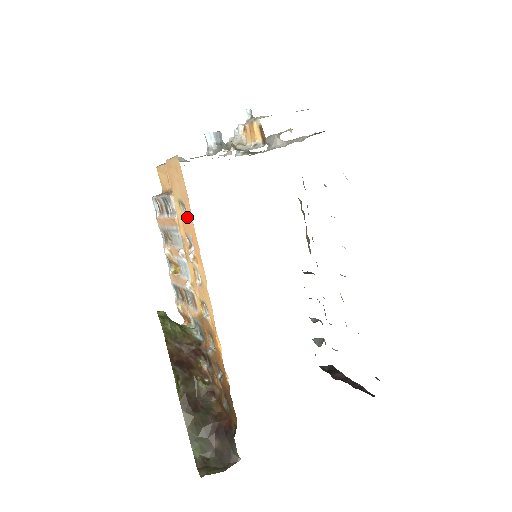
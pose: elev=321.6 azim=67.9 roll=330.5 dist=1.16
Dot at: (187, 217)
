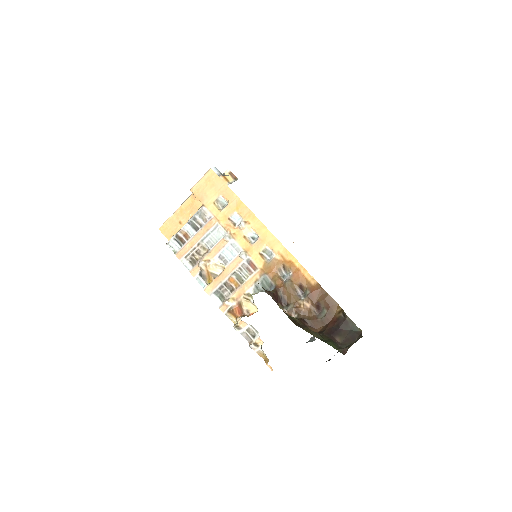
Dot at: (229, 201)
